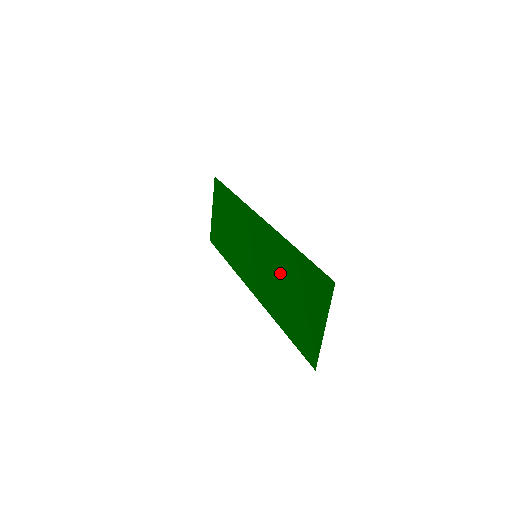
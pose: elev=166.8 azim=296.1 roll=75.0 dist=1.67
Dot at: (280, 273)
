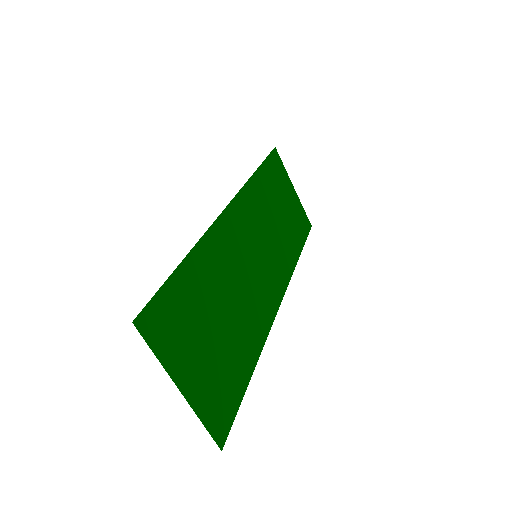
Dot at: (226, 287)
